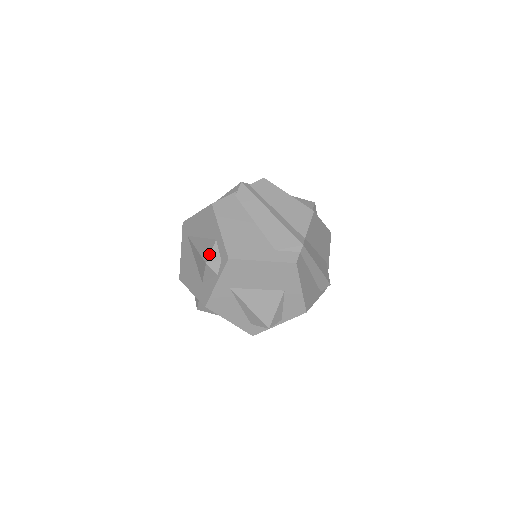
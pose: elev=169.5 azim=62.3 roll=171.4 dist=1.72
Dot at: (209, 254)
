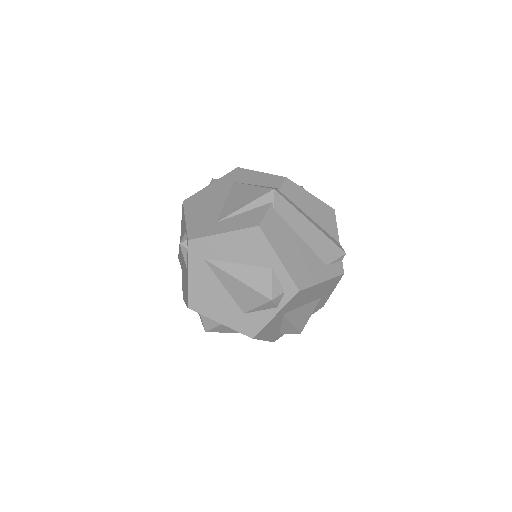
Dot at: (271, 288)
